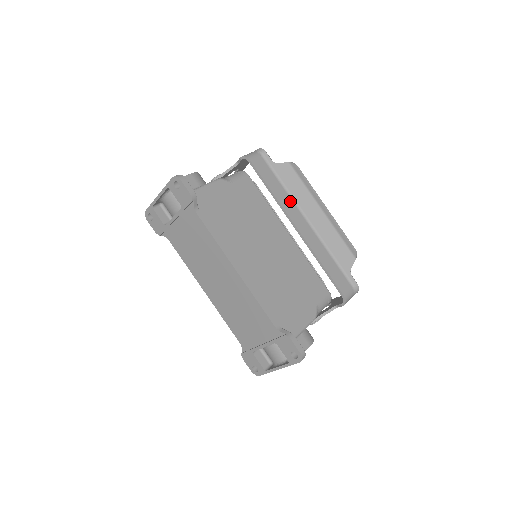
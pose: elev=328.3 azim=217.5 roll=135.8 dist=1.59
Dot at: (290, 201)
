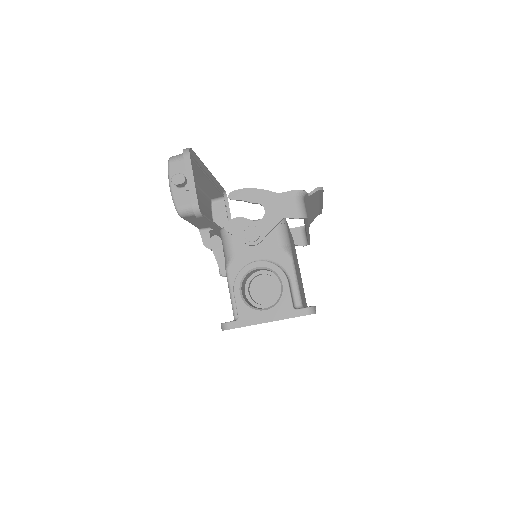
Dot at: occluded
